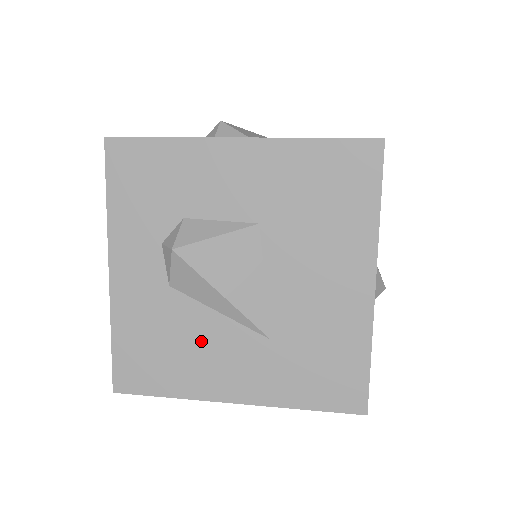
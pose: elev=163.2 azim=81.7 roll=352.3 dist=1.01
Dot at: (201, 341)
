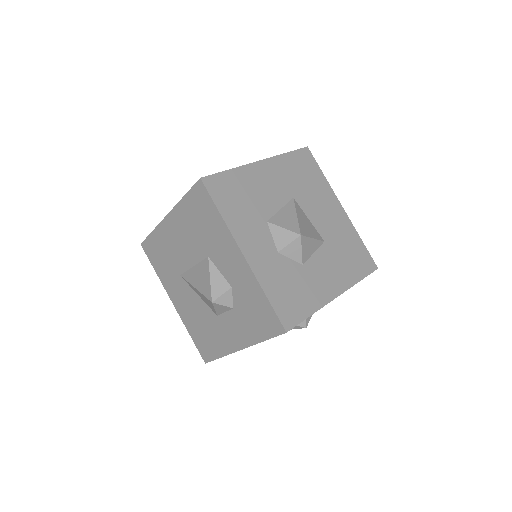
Dot at: occluded
